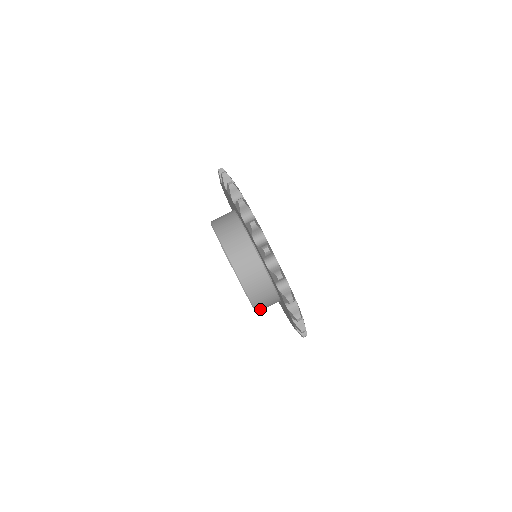
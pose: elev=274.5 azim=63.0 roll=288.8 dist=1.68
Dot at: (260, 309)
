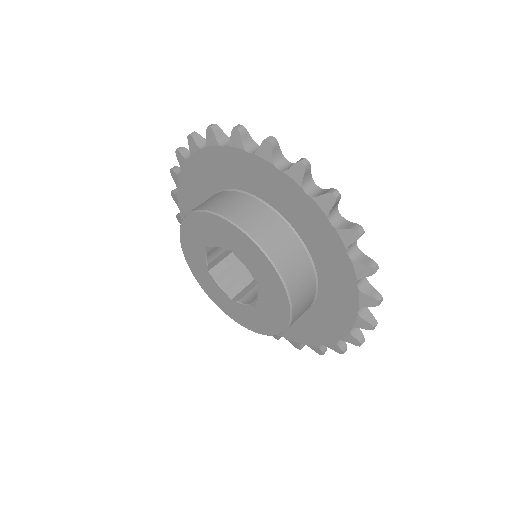
Dot at: occluded
